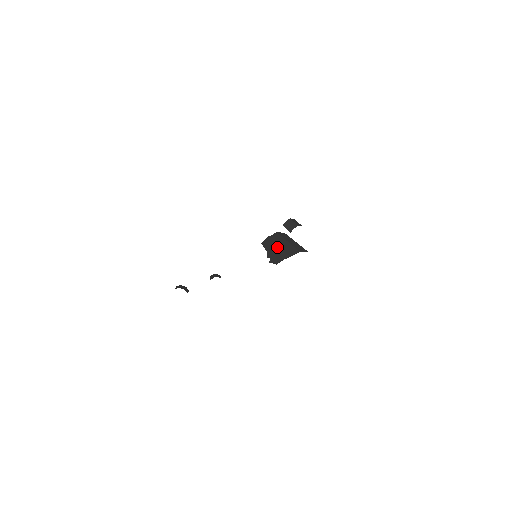
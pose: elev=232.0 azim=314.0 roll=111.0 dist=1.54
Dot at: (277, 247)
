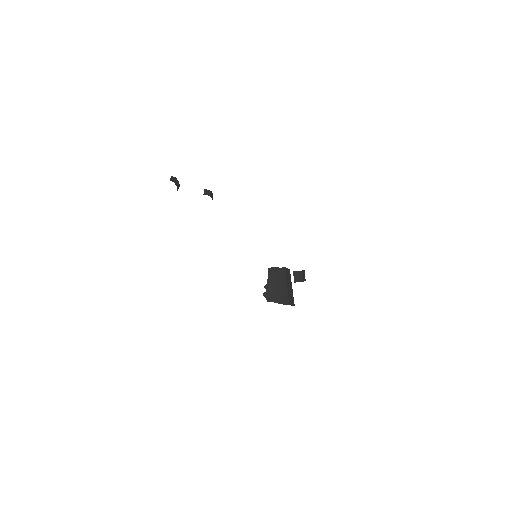
Dot at: (277, 285)
